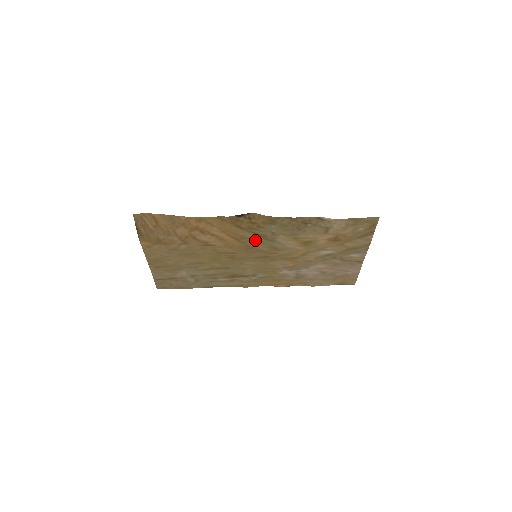
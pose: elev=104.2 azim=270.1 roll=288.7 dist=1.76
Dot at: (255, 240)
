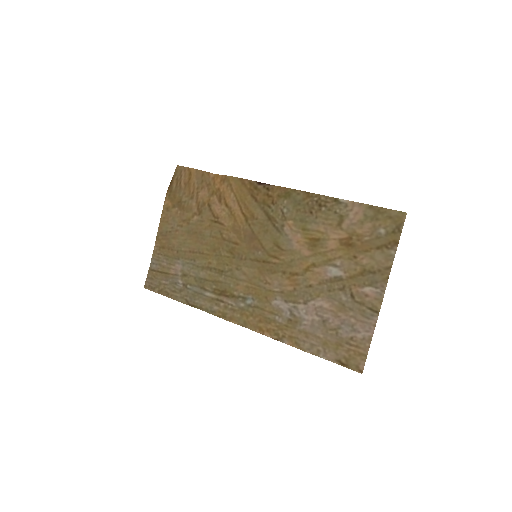
Dot at: (263, 225)
